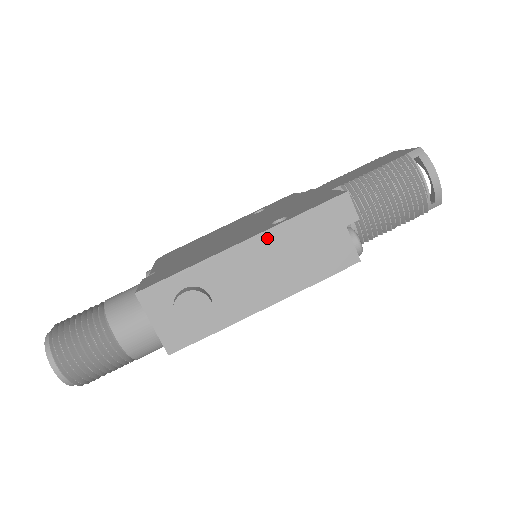
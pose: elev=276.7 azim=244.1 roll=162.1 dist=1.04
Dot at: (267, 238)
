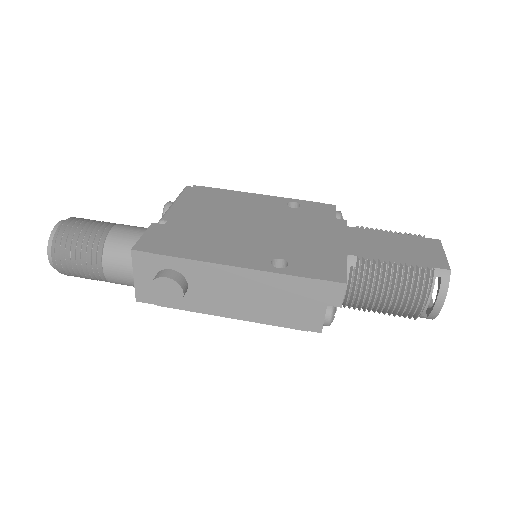
Dot at: (257, 276)
